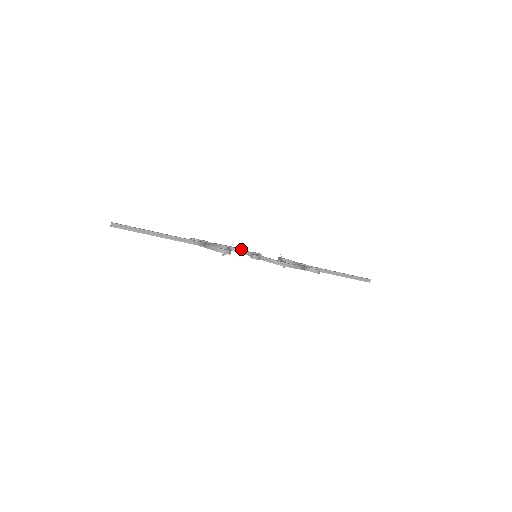
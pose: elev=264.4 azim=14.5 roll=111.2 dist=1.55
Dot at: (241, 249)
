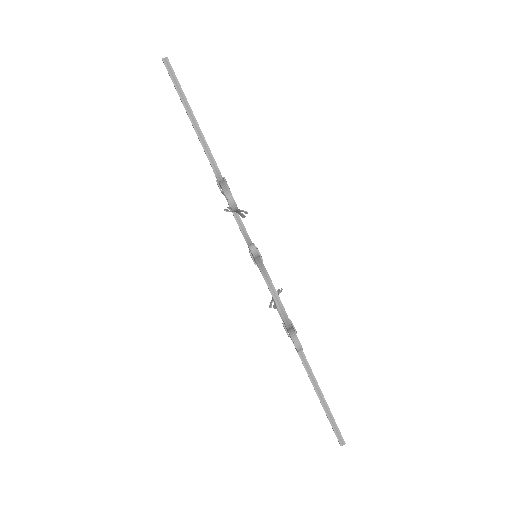
Dot at: occluded
